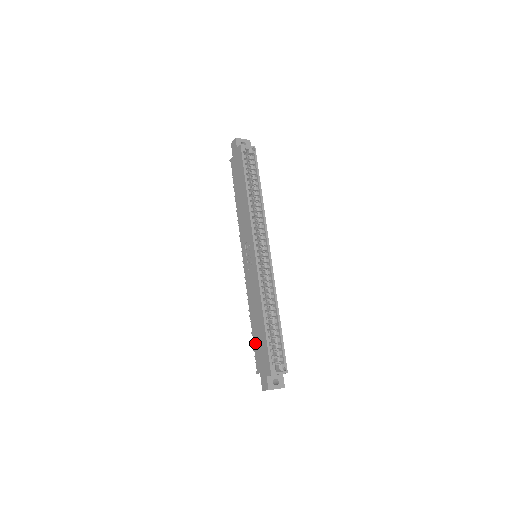
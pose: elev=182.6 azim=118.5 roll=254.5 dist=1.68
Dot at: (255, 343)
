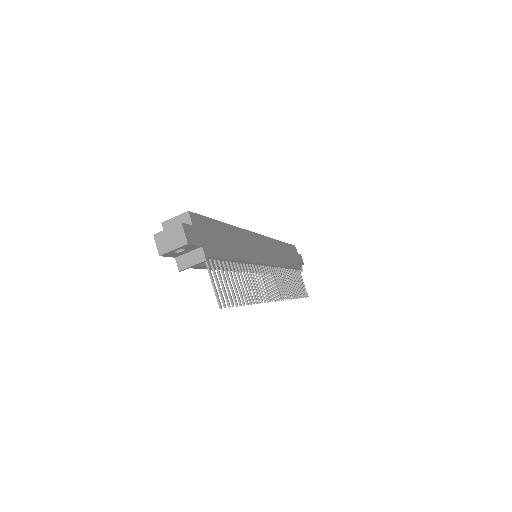
Dot at: occluded
